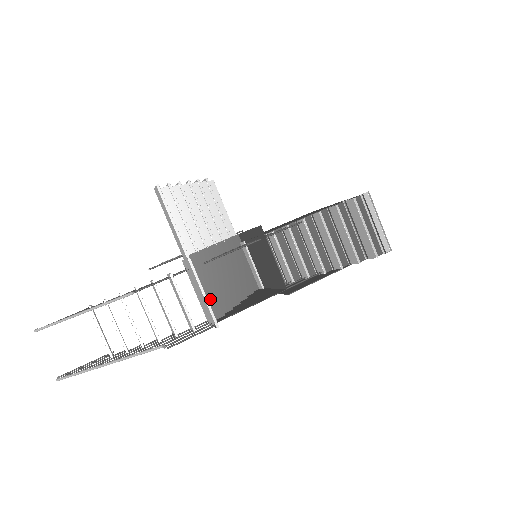
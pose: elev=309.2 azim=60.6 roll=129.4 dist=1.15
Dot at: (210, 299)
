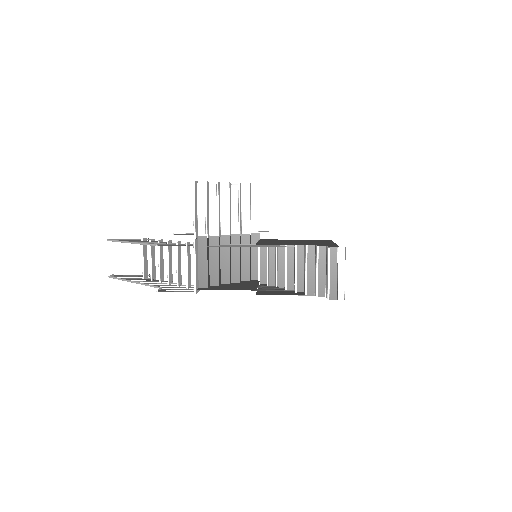
Dot at: (202, 272)
